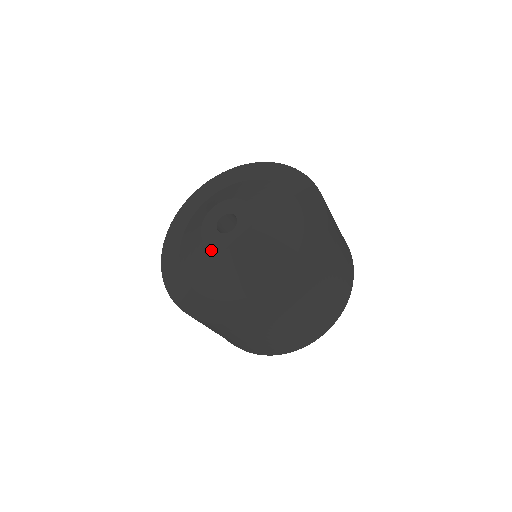
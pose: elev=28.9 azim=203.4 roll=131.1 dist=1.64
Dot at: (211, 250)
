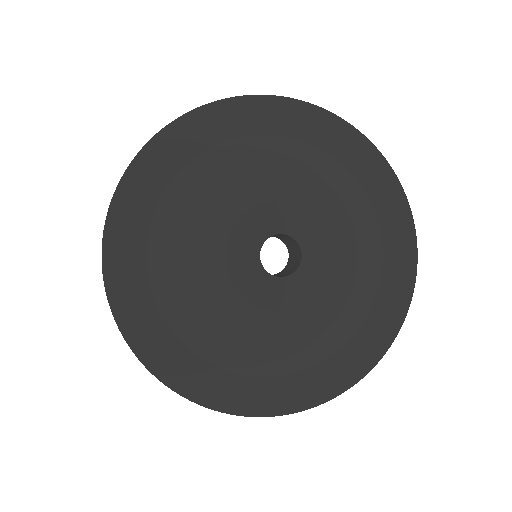
Dot at: (236, 294)
